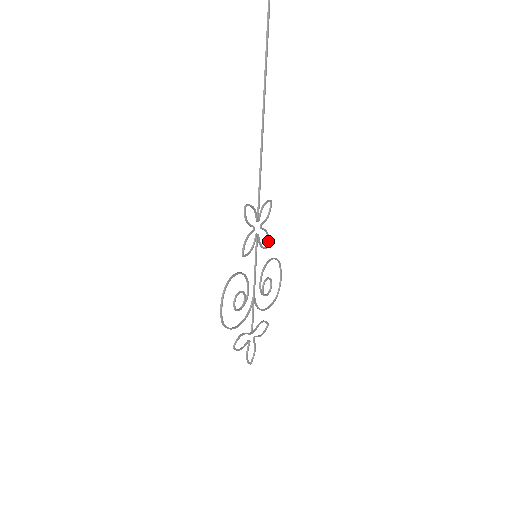
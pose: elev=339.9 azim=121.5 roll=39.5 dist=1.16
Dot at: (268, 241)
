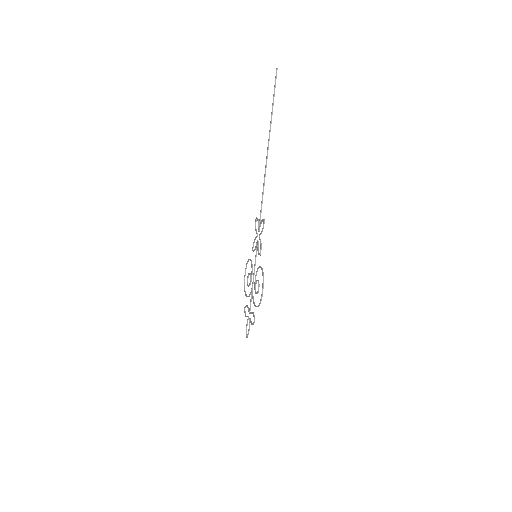
Dot at: (253, 246)
